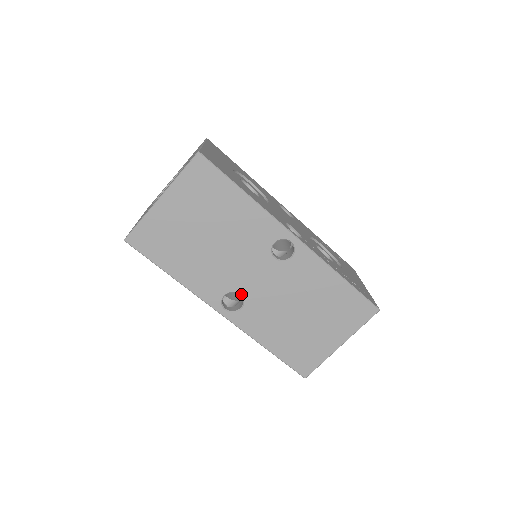
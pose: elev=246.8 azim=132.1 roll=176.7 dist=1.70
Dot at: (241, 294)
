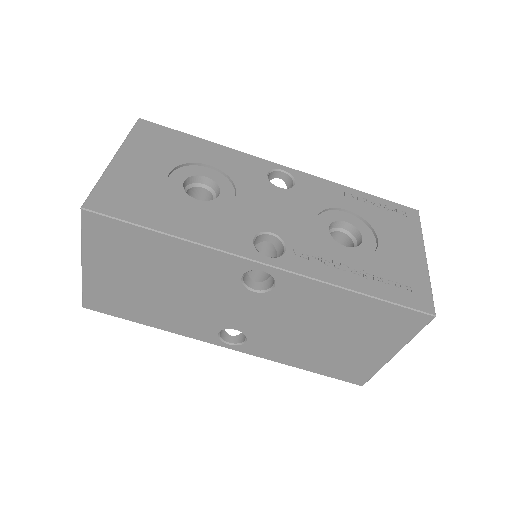
Dot at: (236, 329)
